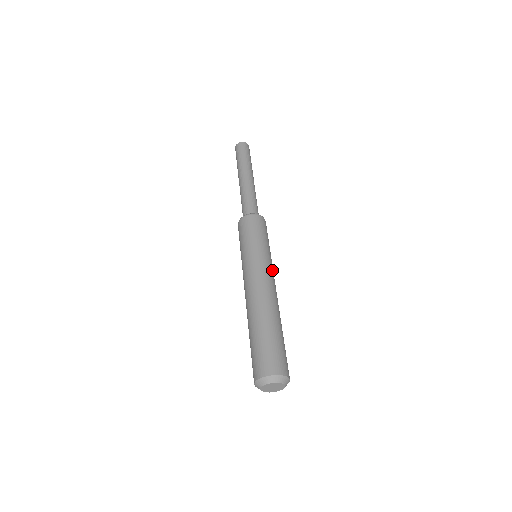
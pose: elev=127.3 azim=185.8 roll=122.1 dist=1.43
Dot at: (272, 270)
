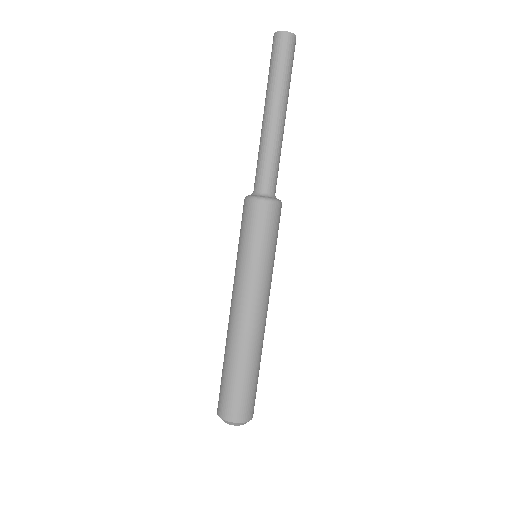
Dot at: (263, 289)
